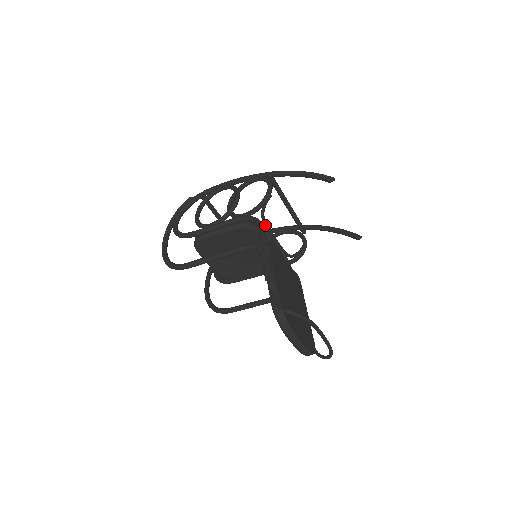
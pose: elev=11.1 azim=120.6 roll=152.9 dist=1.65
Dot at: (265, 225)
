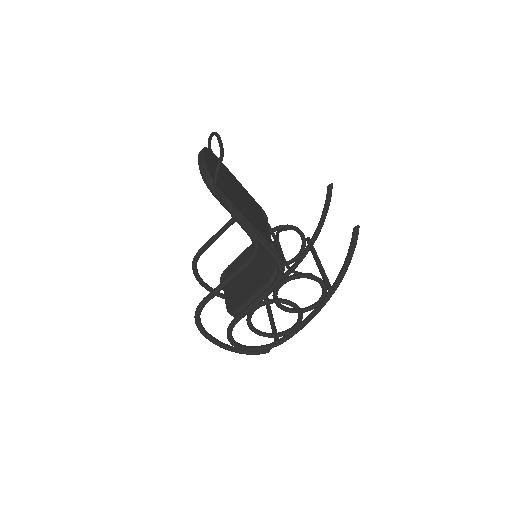
Dot at: occluded
